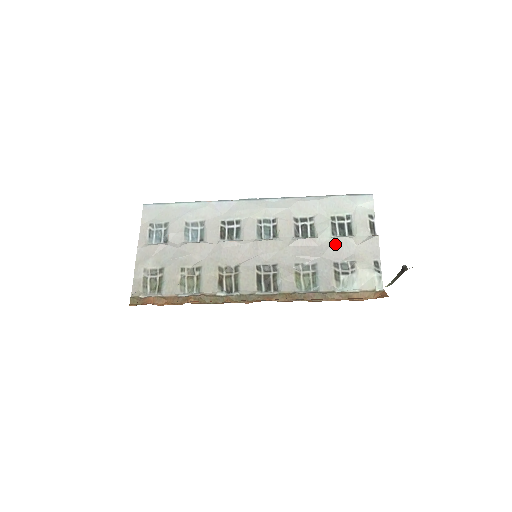
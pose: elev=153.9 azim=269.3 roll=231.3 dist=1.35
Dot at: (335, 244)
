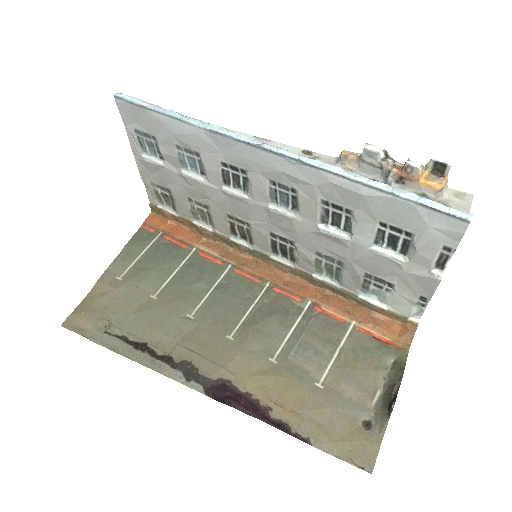
Dot at: (373, 259)
